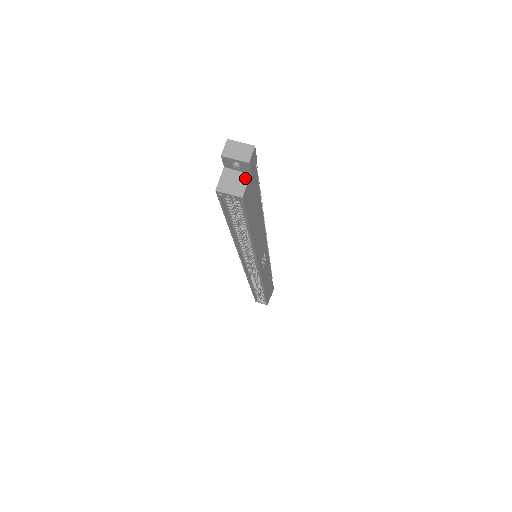
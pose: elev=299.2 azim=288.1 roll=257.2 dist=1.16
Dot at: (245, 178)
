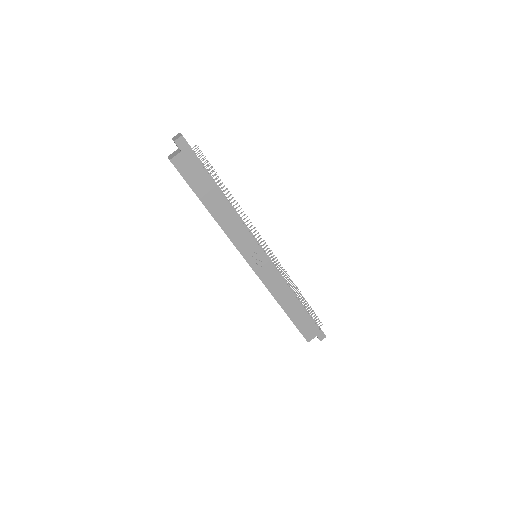
Dot at: (178, 153)
